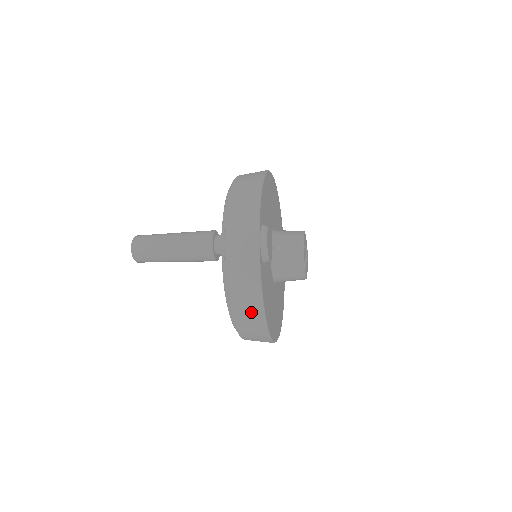
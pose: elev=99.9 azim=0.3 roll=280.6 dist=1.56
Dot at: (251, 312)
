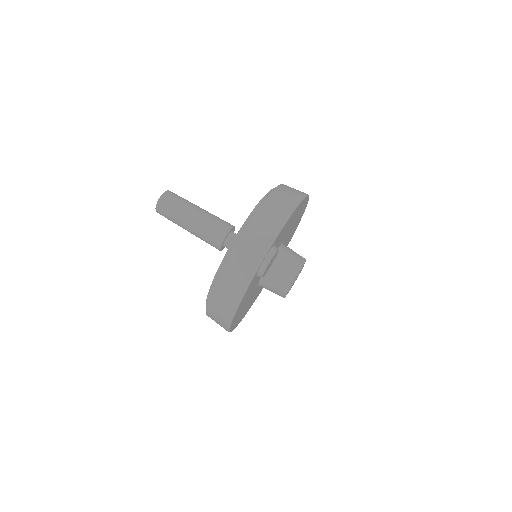
Dot at: (225, 307)
